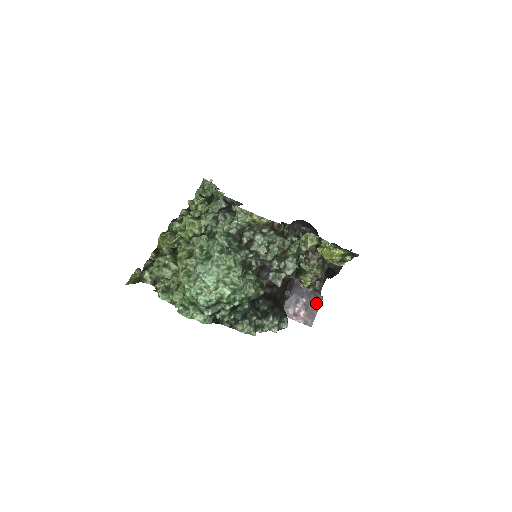
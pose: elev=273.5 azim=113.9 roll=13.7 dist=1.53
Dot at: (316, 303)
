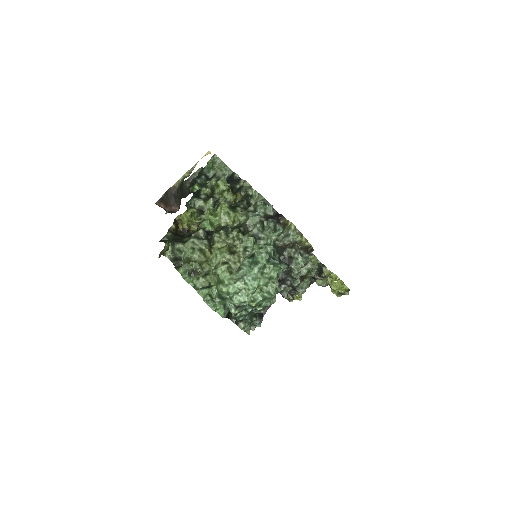
Dot at: occluded
